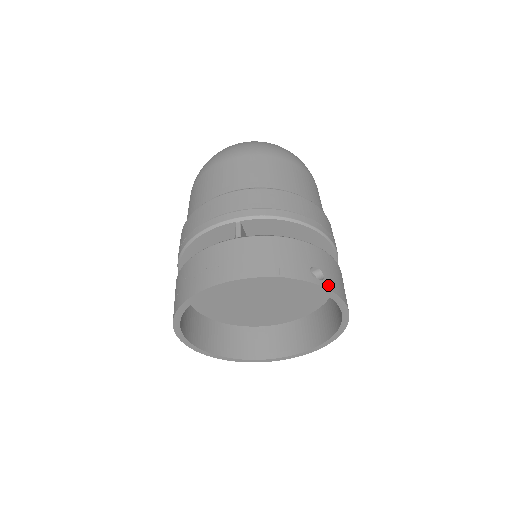
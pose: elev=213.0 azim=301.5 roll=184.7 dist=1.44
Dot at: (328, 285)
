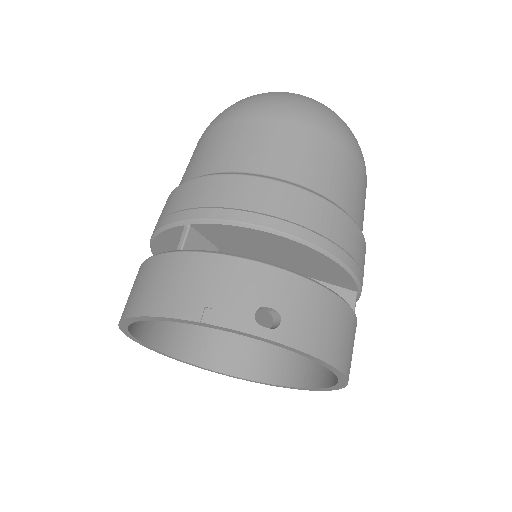
Dot at: (284, 336)
